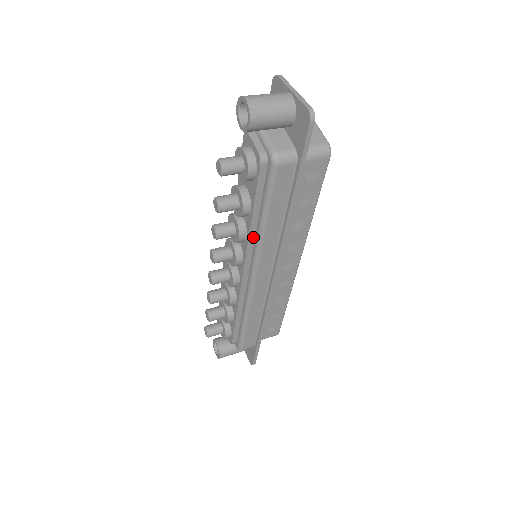
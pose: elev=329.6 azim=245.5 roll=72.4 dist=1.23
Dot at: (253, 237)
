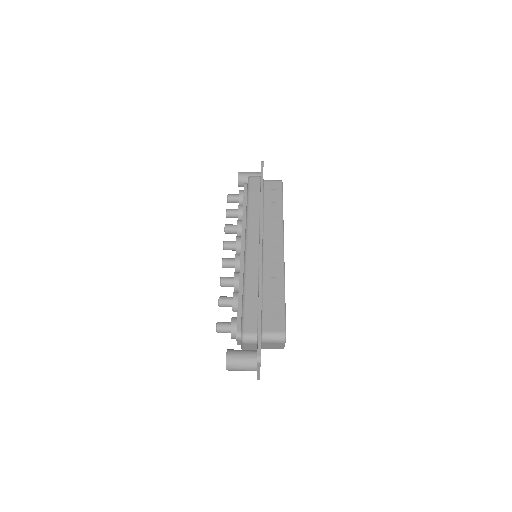
Dot at: occluded
